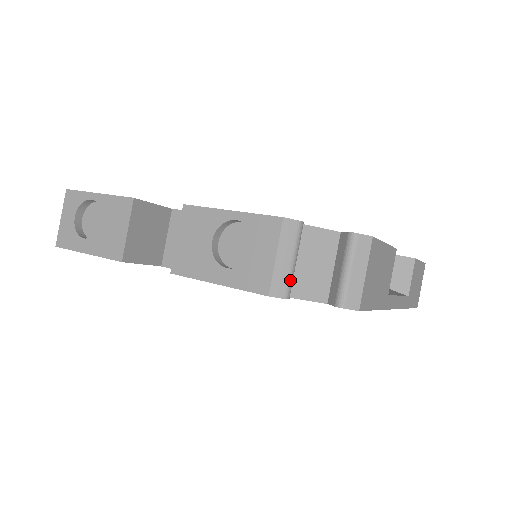
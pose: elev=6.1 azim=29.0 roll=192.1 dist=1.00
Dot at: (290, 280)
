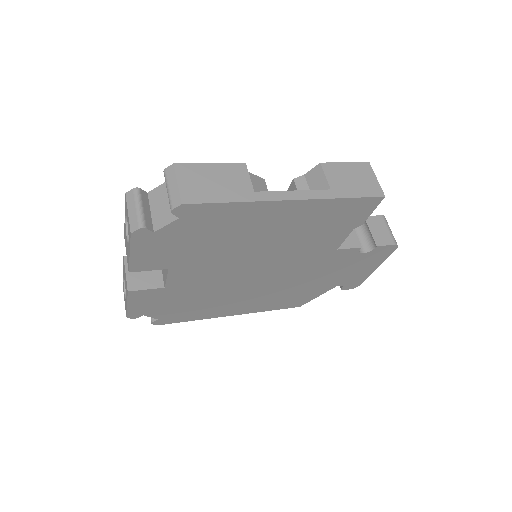
Dot at: (139, 218)
